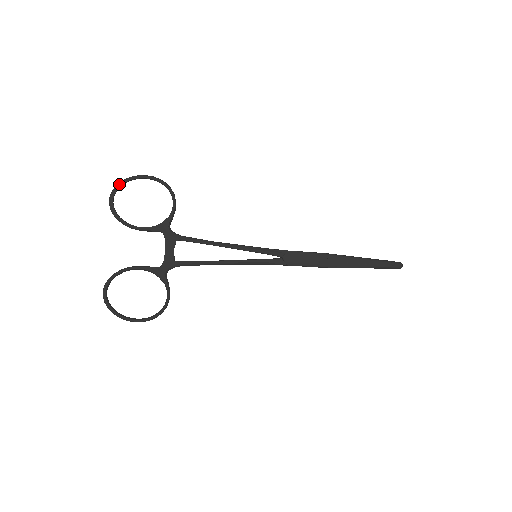
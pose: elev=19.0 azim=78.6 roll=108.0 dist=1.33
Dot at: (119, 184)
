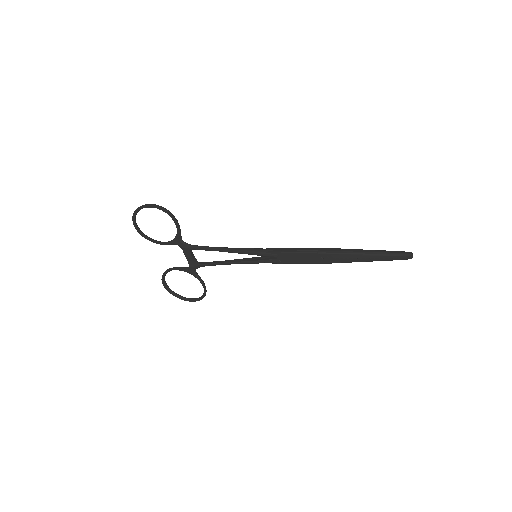
Dot at: (134, 215)
